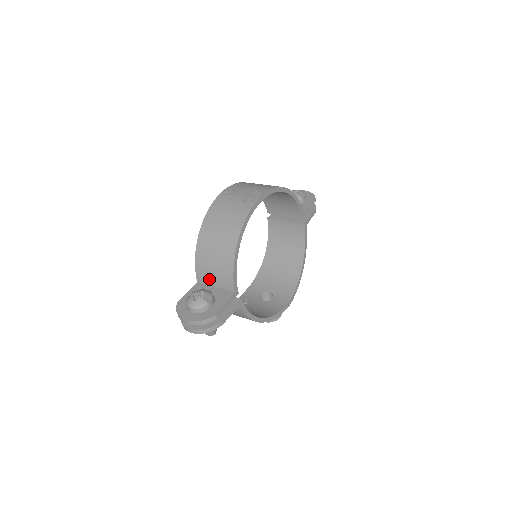
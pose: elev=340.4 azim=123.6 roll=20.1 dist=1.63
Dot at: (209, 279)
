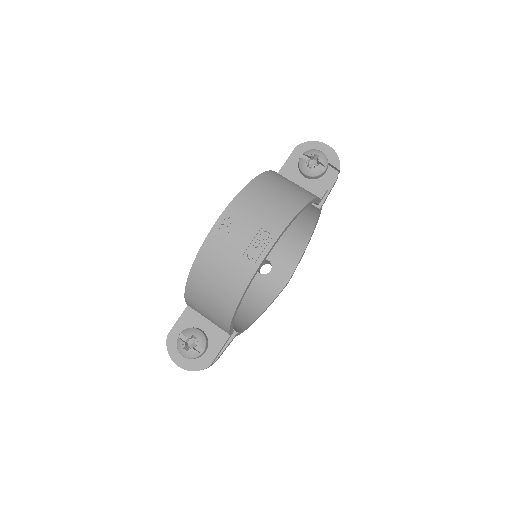
Dot at: (201, 314)
